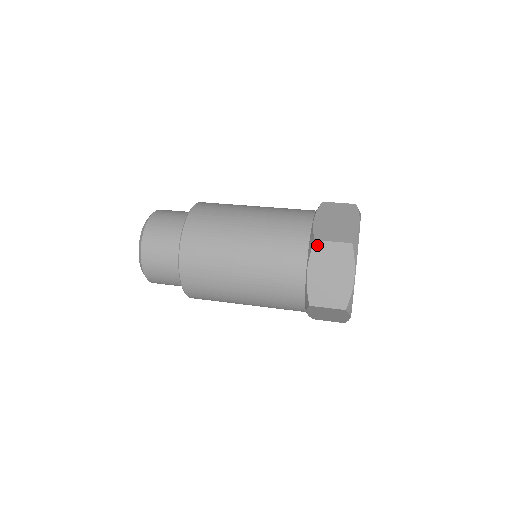
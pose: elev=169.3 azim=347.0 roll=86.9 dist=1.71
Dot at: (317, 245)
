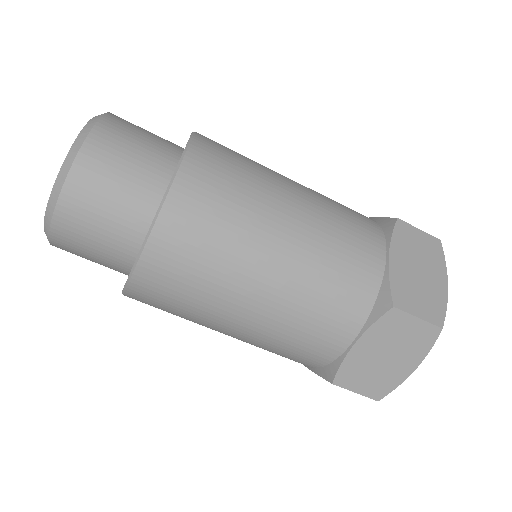
Dot at: (401, 225)
